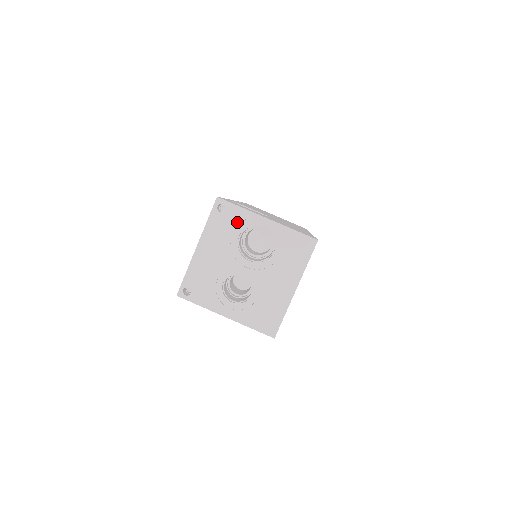
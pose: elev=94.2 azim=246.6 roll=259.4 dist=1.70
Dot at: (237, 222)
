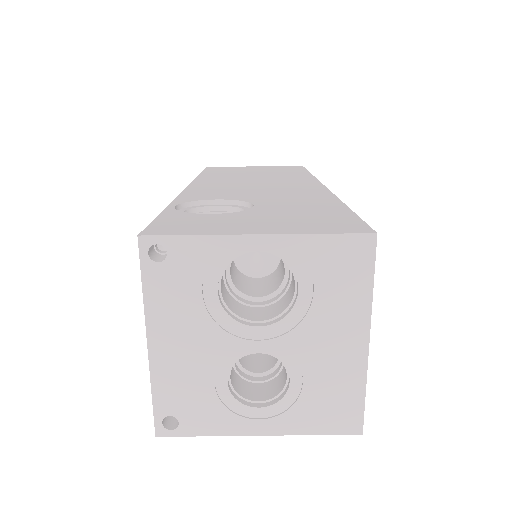
Dot at: (201, 267)
